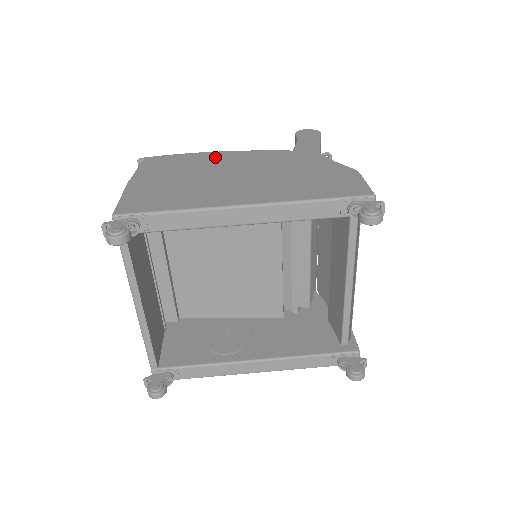
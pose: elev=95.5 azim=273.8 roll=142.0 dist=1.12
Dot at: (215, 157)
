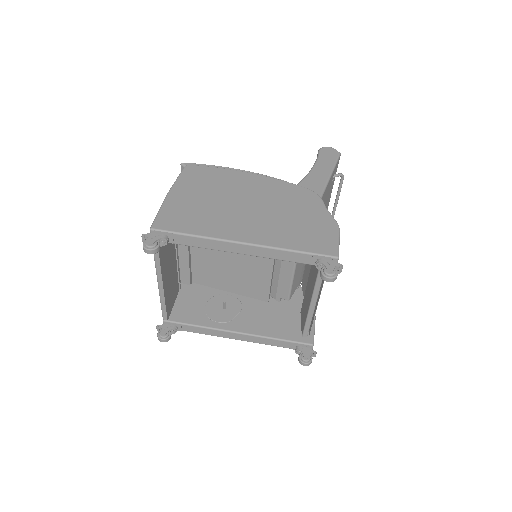
Dot at: (239, 179)
